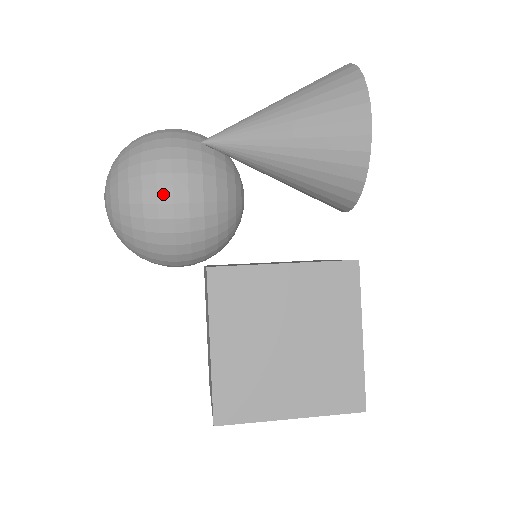
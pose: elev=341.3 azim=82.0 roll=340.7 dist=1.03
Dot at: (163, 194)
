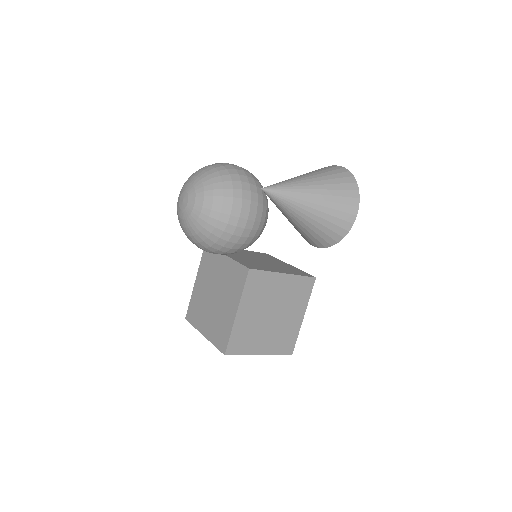
Dot at: (242, 222)
